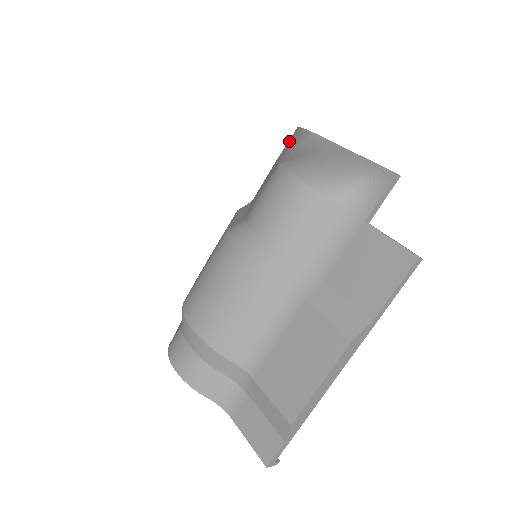
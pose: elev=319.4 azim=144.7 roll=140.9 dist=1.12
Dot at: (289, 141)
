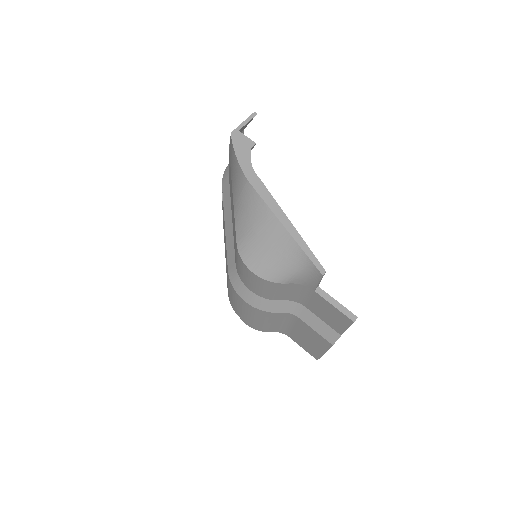
Dot at: (231, 153)
